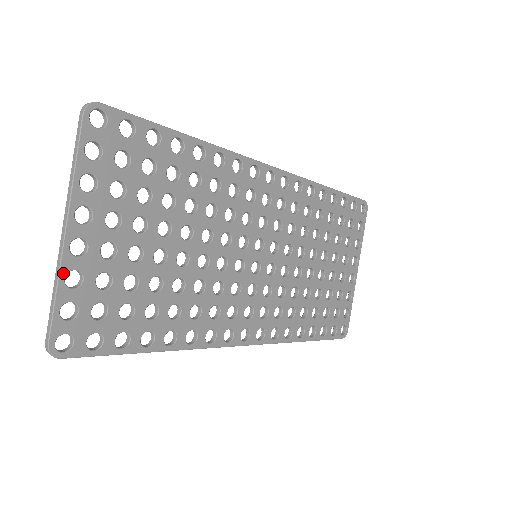
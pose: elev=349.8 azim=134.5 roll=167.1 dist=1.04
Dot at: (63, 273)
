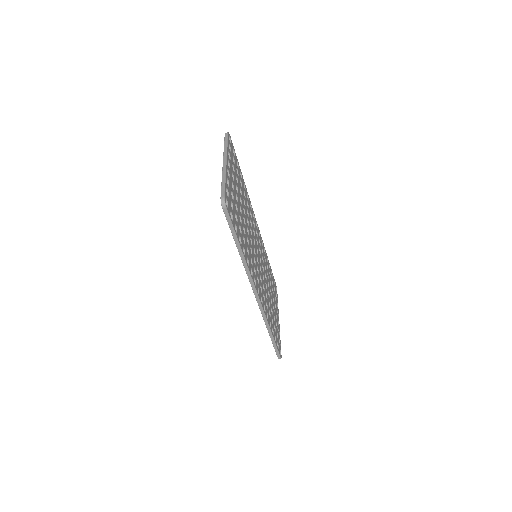
Dot at: (226, 176)
